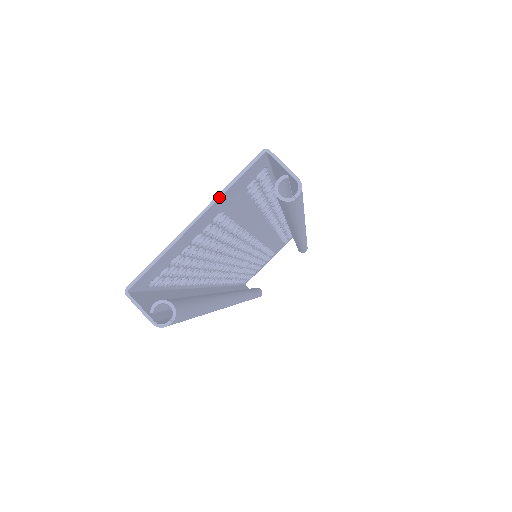
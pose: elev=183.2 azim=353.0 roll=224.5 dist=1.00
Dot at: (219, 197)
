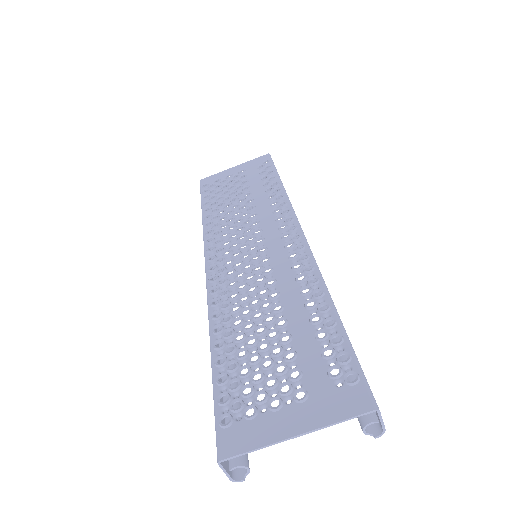
Dot at: occluded
